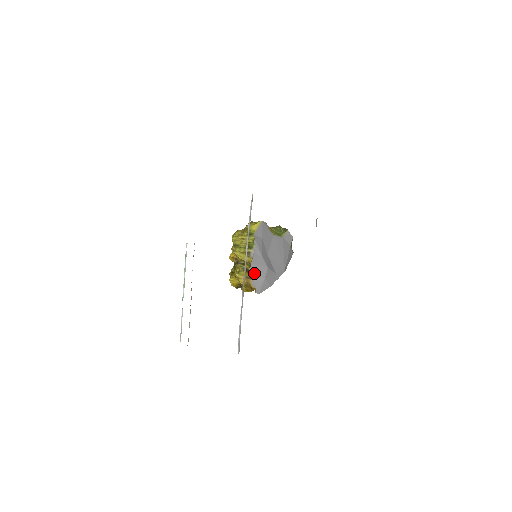
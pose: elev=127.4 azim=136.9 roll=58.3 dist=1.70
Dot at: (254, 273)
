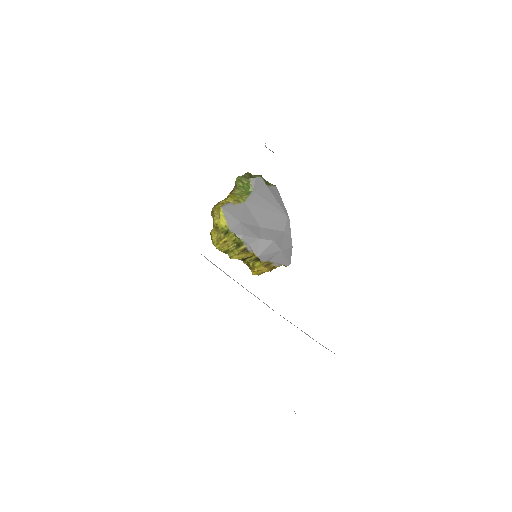
Dot at: (268, 259)
